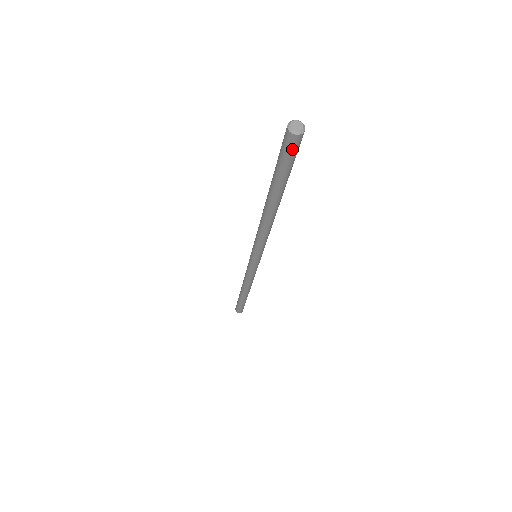
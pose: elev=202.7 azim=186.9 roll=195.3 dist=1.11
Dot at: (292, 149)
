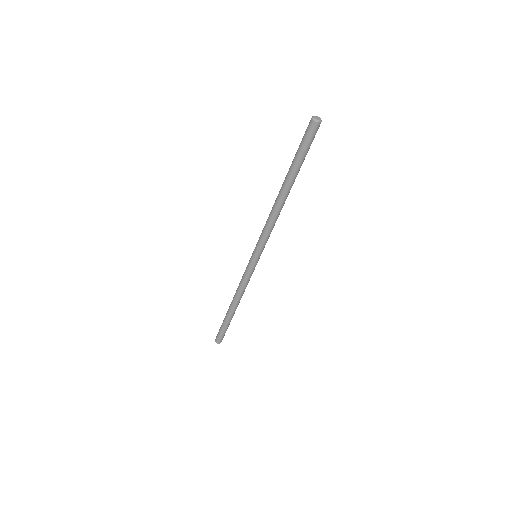
Dot at: (310, 133)
